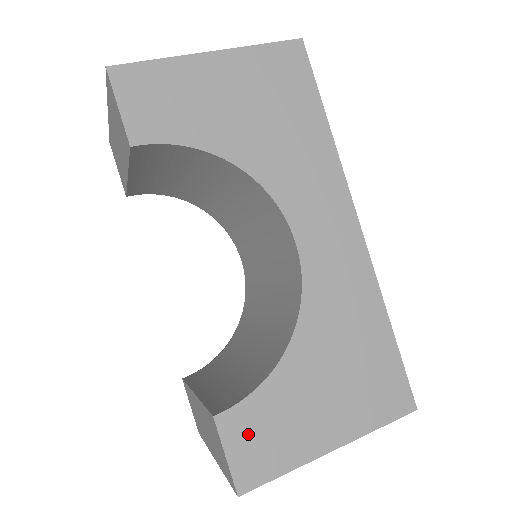
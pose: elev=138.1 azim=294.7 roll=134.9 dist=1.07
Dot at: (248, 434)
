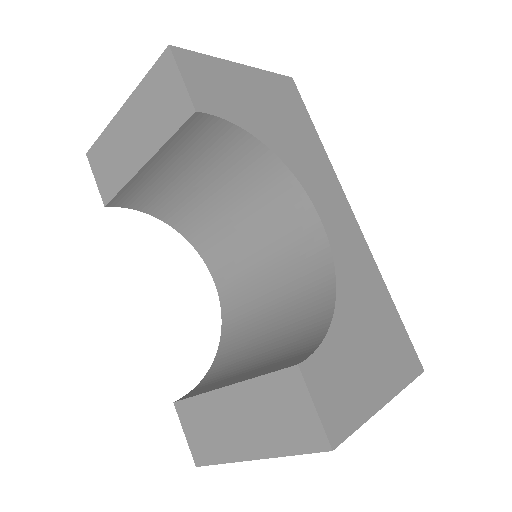
Dot at: (326, 385)
